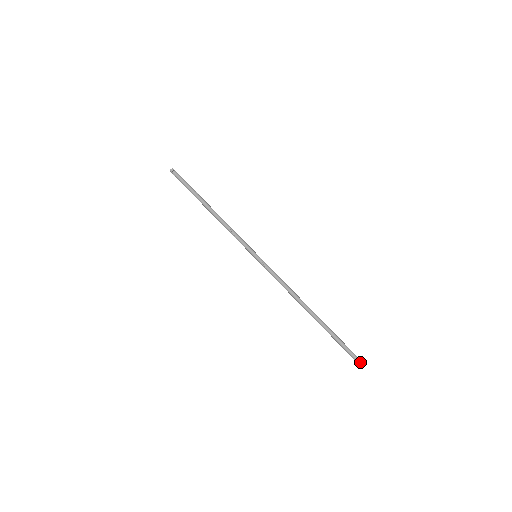
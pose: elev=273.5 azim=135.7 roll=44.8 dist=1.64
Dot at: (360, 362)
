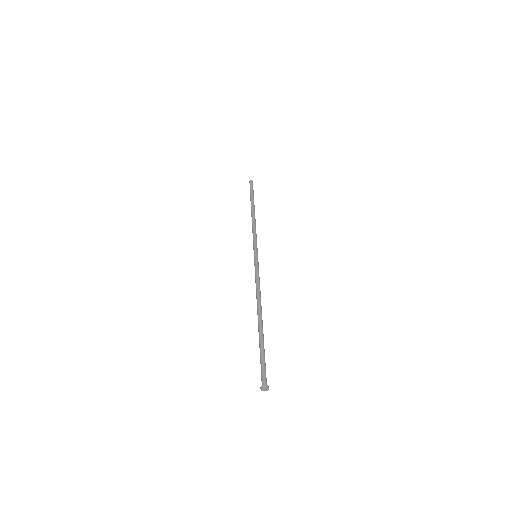
Dot at: (263, 385)
